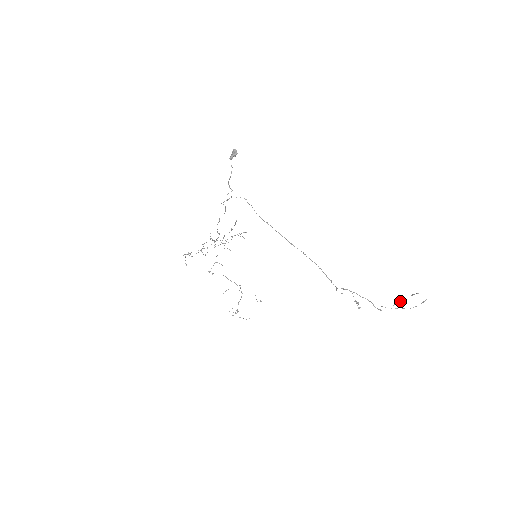
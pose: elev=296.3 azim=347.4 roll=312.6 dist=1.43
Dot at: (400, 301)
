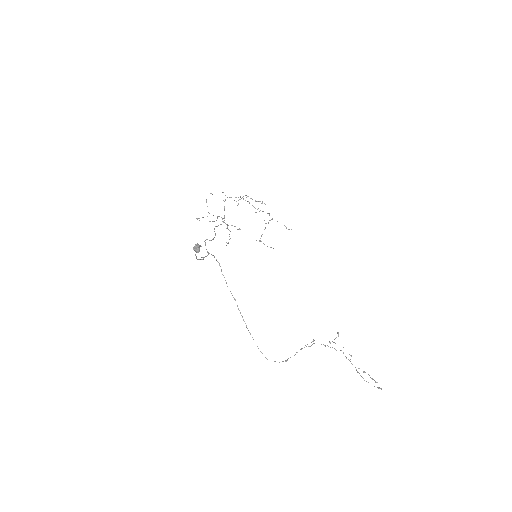
Dot at: (363, 372)
